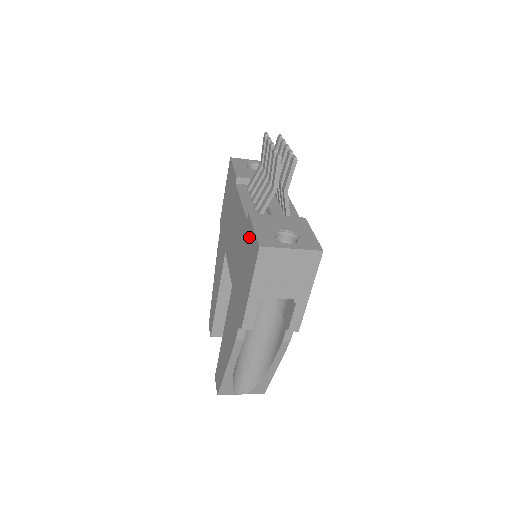
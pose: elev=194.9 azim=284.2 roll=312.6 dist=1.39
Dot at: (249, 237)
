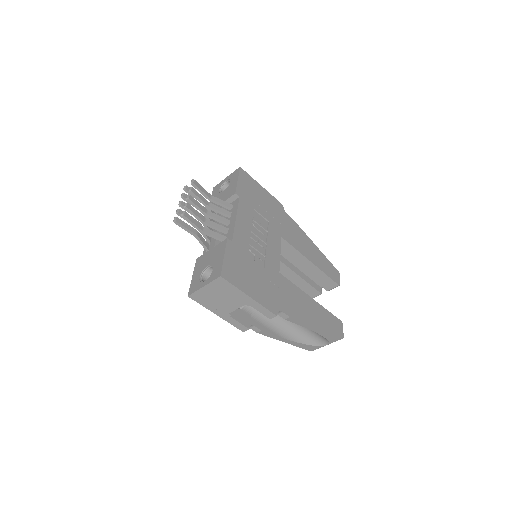
Dot at: occluded
